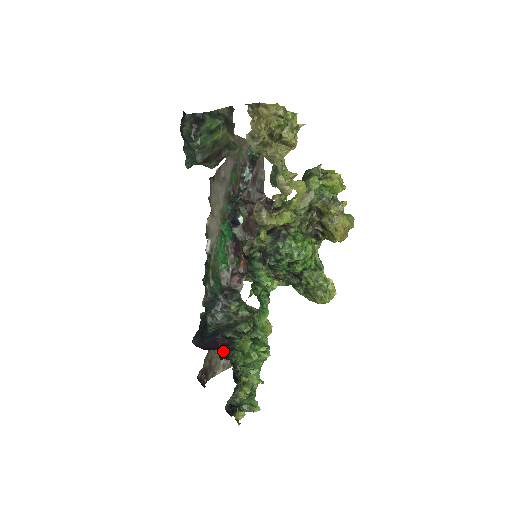
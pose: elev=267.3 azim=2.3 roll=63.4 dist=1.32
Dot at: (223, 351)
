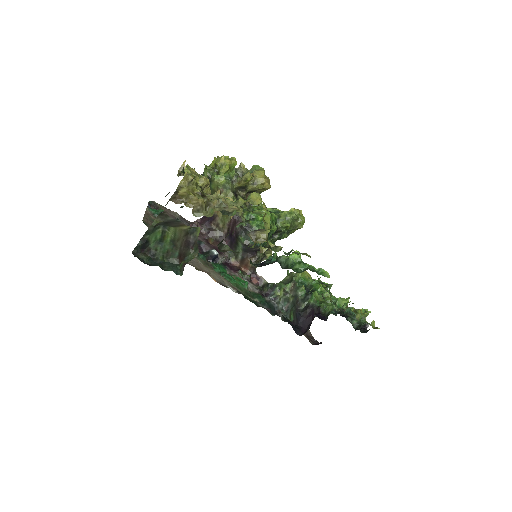
Dot at: (320, 316)
